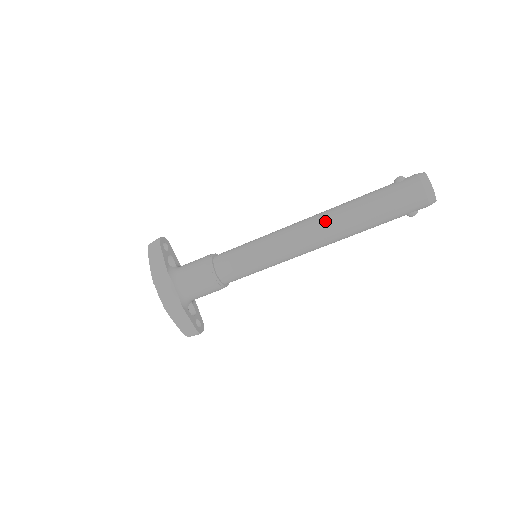
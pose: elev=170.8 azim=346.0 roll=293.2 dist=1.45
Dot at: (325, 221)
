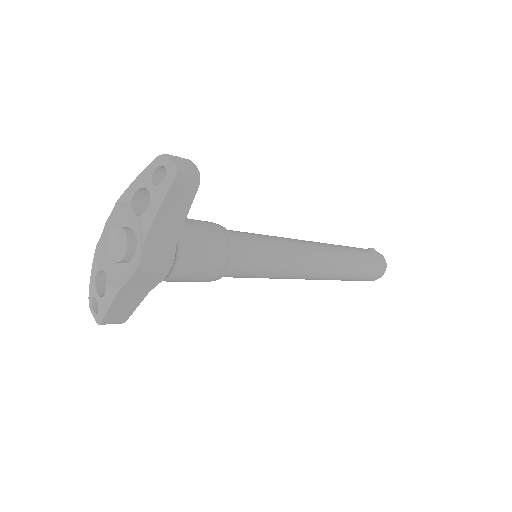
Dot at: (335, 265)
